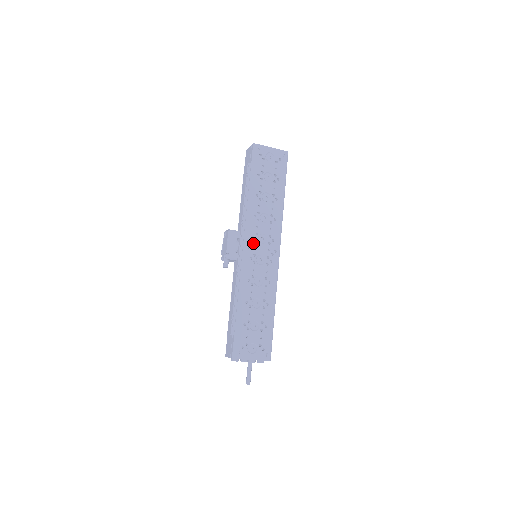
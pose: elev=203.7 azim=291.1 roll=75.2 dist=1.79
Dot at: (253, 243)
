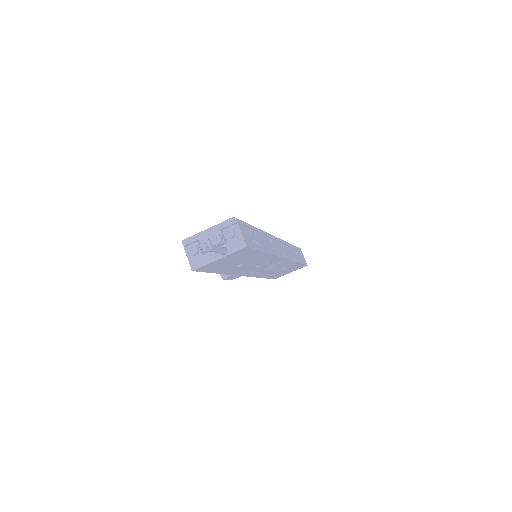
Dot at: occluded
